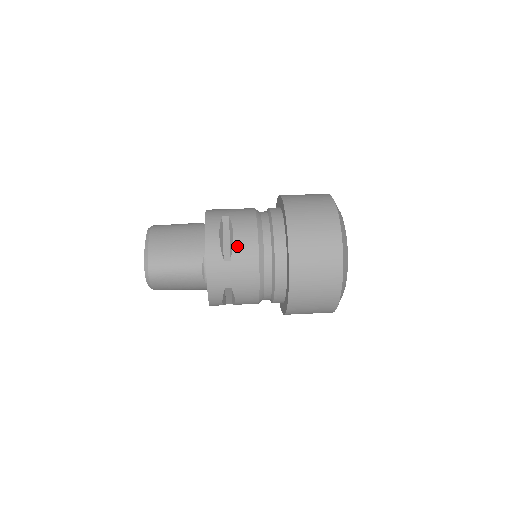
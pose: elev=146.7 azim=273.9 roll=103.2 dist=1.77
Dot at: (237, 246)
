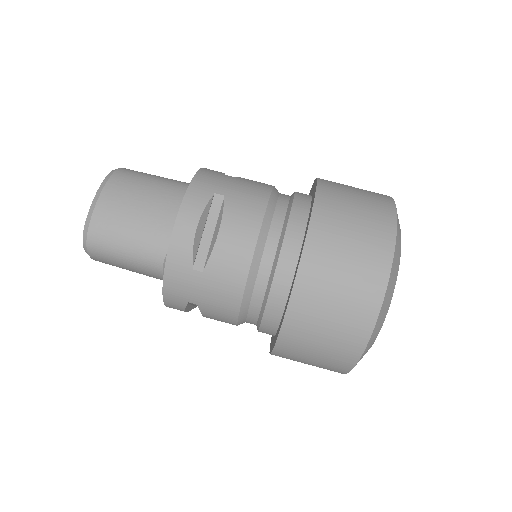
Dot at: (218, 253)
